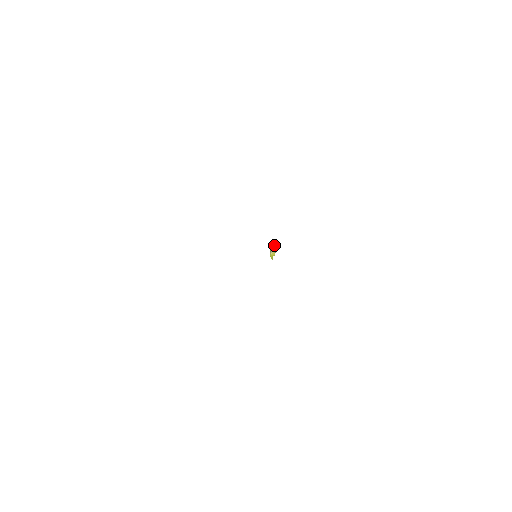
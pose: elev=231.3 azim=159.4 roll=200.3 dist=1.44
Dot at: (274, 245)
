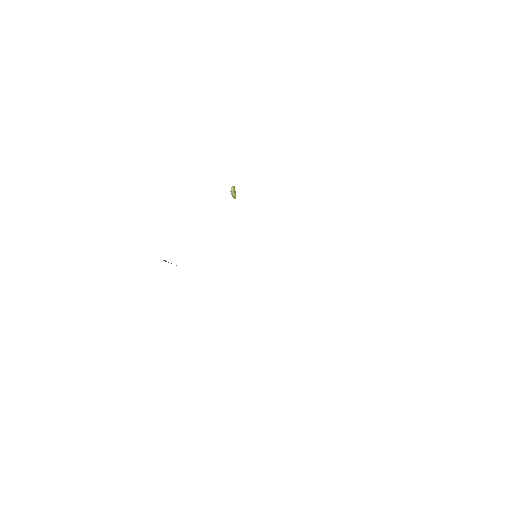
Dot at: (232, 187)
